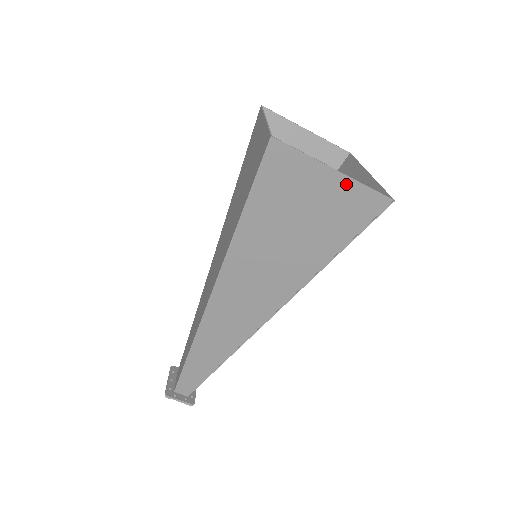
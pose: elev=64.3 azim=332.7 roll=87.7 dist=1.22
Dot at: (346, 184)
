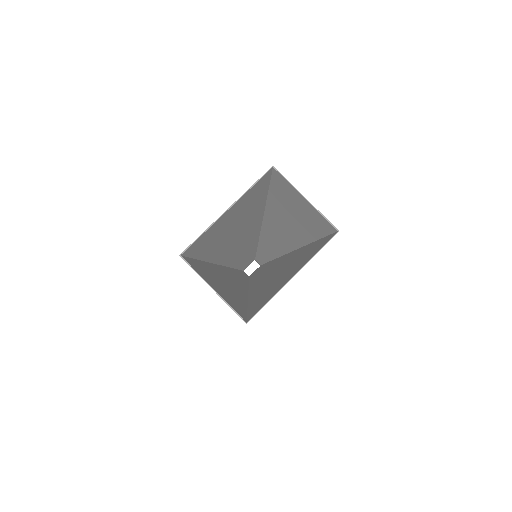
Dot at: (222, 298)
